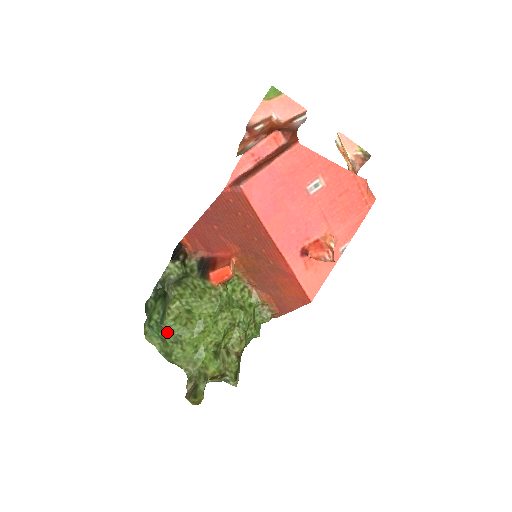
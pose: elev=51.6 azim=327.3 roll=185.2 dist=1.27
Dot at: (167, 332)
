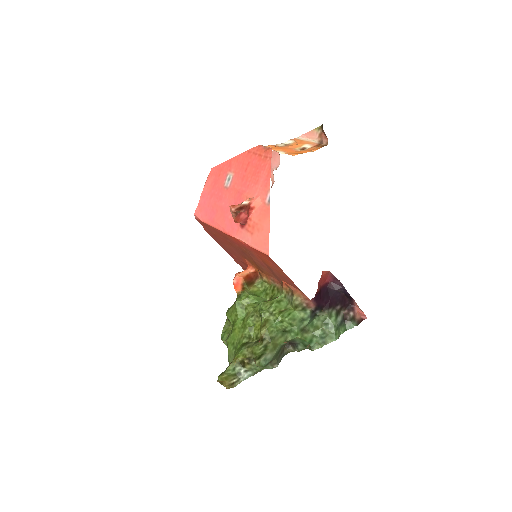
Dot at: (224, 343)
